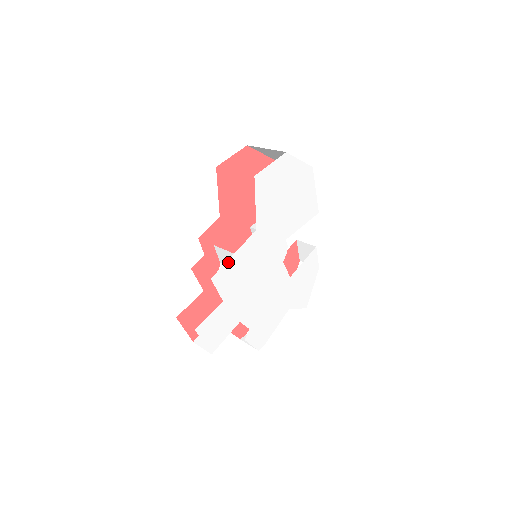
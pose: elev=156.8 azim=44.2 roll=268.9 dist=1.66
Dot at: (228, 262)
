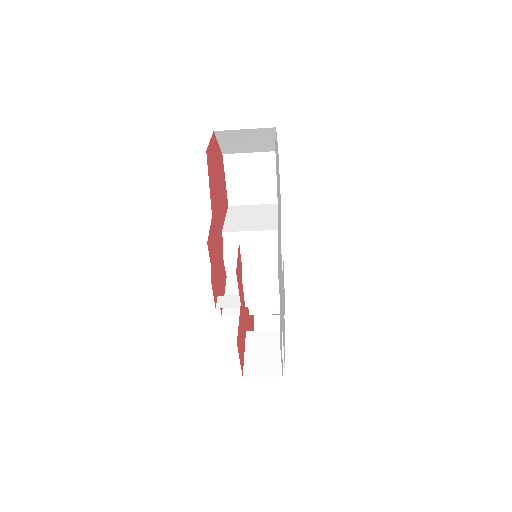
Dot at: occluded
